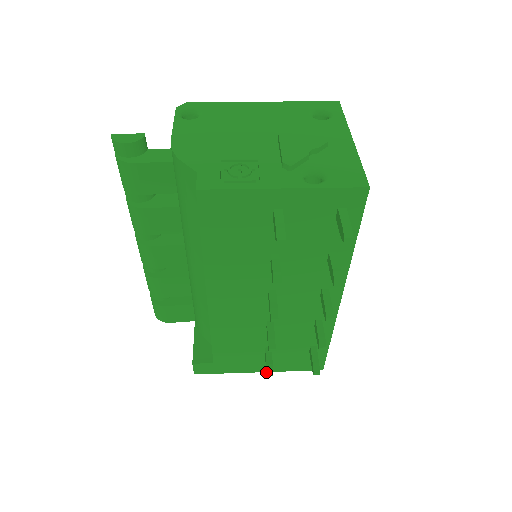
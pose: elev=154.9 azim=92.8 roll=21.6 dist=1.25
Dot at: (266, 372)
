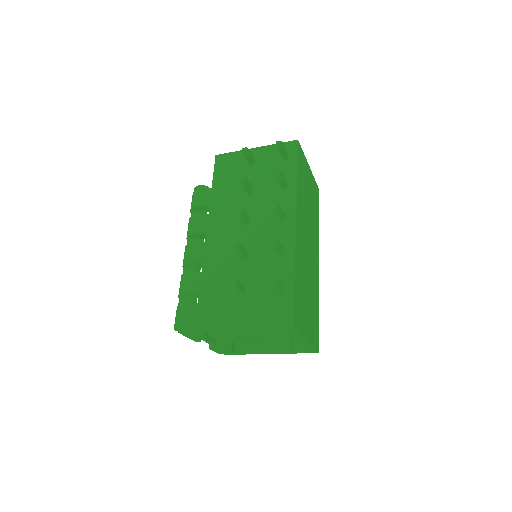
Dot at: (231, 284)
